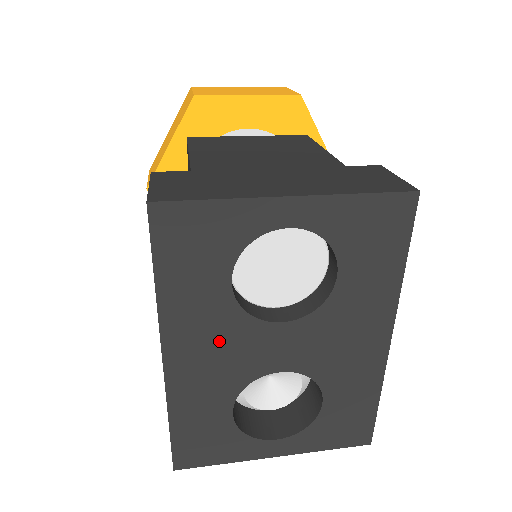
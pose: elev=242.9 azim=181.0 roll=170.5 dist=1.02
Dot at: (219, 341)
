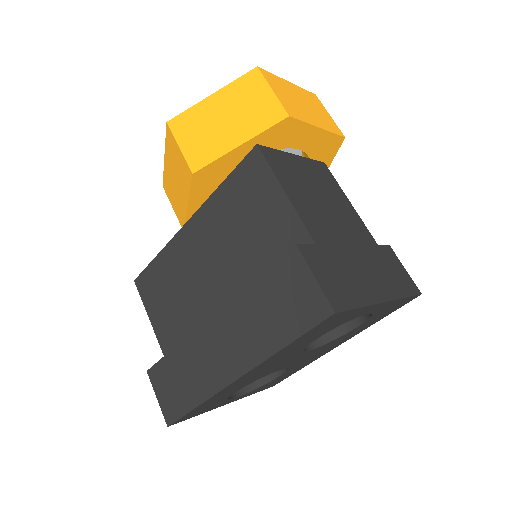
Dot at: (275, 364)
